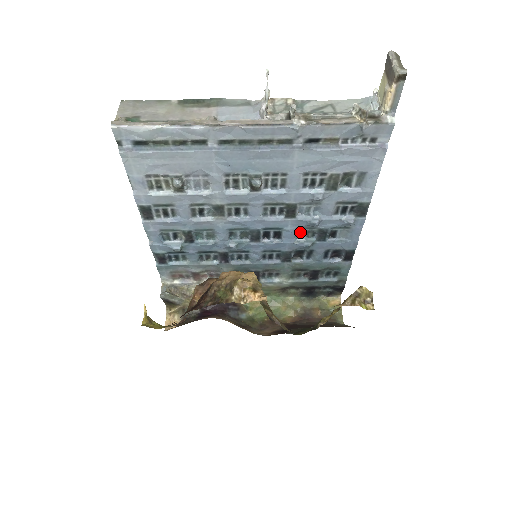
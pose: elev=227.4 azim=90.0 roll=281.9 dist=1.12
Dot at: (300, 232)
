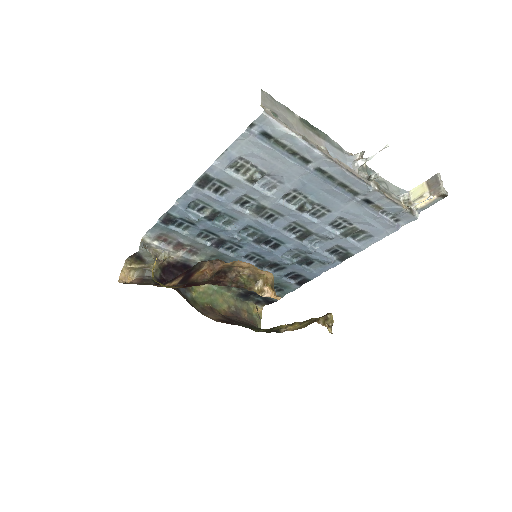
Dot at: (291, 251)
